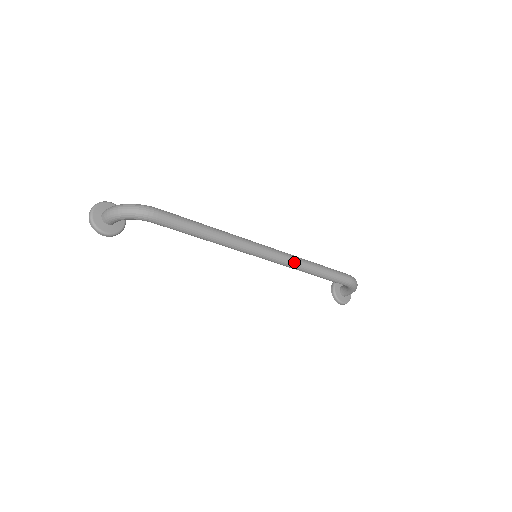
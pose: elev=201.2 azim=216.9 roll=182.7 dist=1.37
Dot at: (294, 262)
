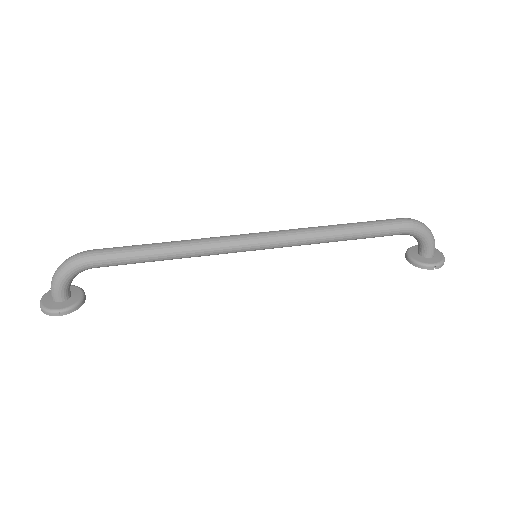
Dot at: (302, 232)
